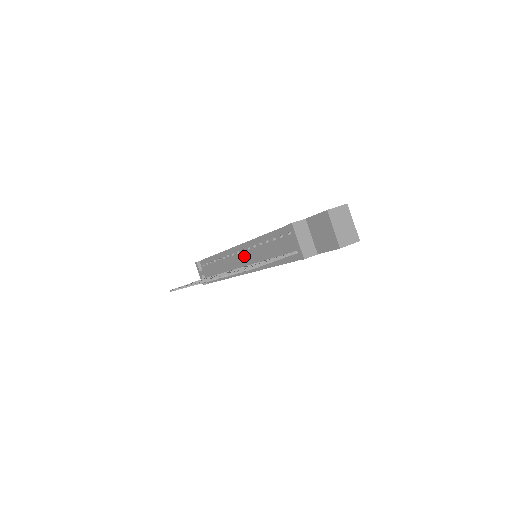
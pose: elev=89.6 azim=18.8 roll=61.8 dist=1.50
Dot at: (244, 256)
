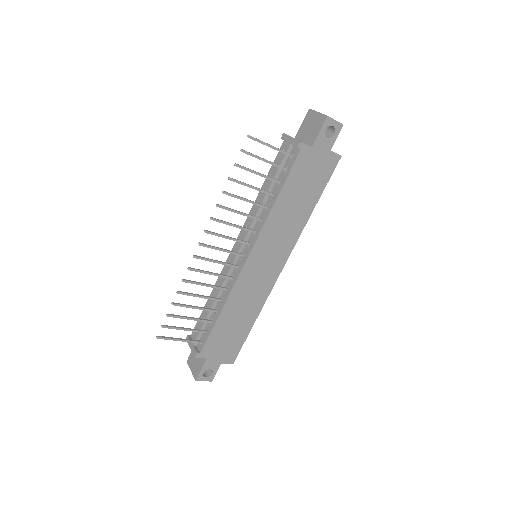
Dot at: (244, 232)
